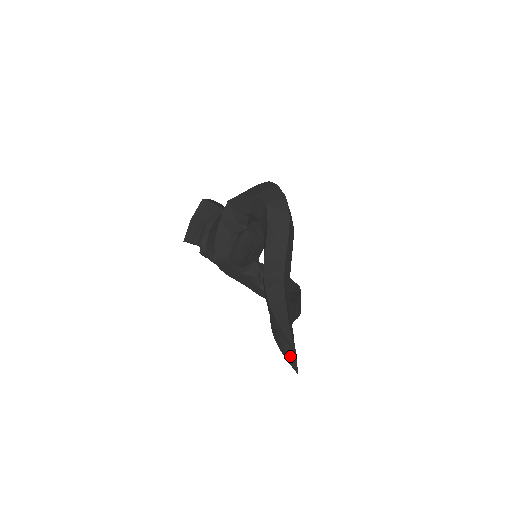
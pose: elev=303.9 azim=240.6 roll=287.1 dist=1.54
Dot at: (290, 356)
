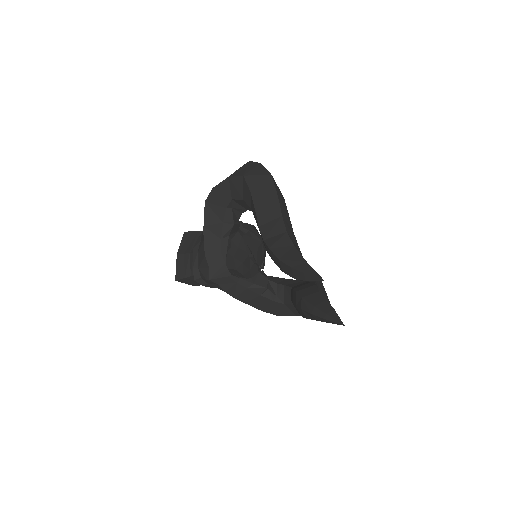
Dot at: (327, 312)
